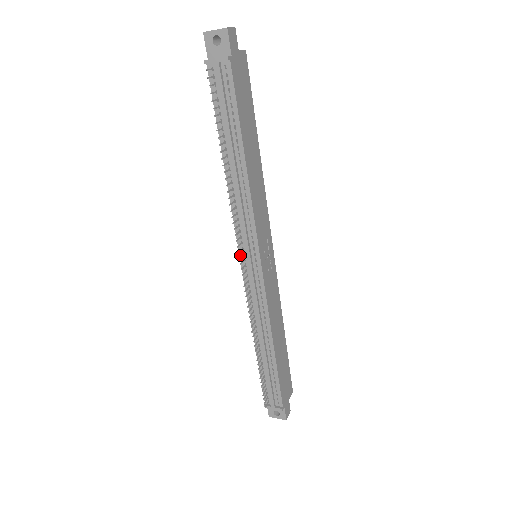
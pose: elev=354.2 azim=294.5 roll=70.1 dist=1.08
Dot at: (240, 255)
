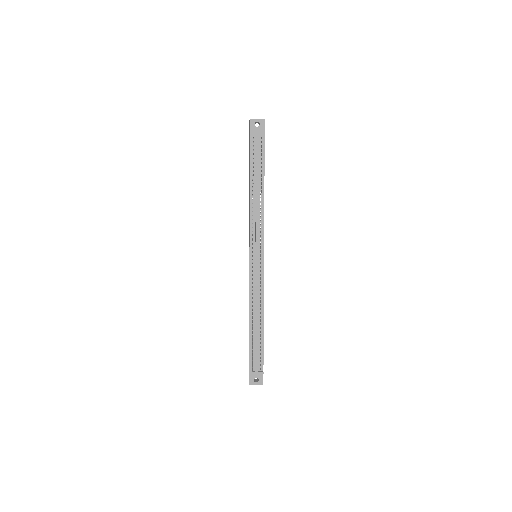
Dot at: (250, 252)
